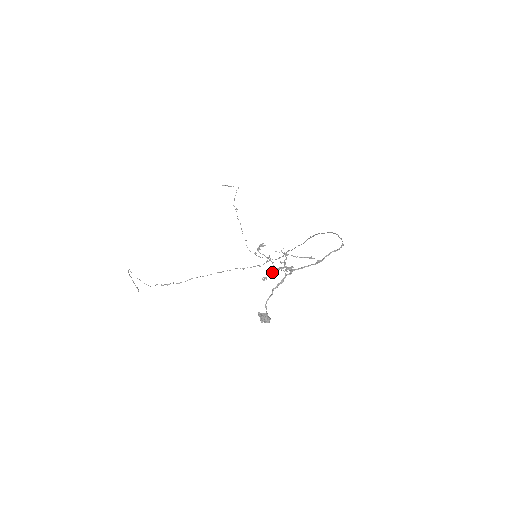
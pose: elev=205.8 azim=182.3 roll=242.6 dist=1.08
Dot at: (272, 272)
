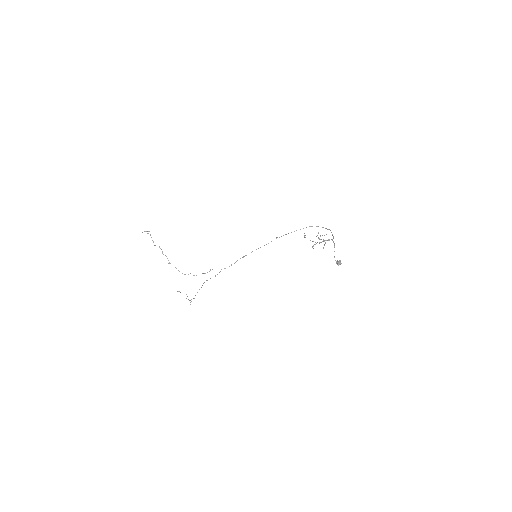
Dot at: (325, 243)
